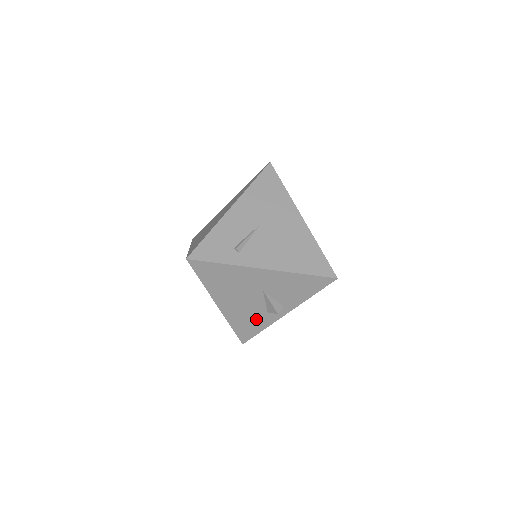
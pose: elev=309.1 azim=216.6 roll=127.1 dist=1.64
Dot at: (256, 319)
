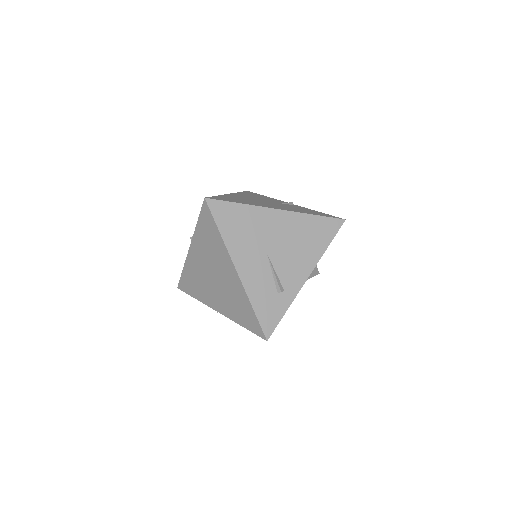
Dot at: occluded
